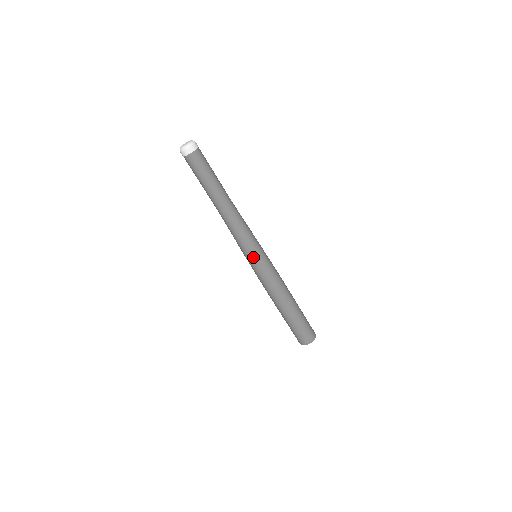
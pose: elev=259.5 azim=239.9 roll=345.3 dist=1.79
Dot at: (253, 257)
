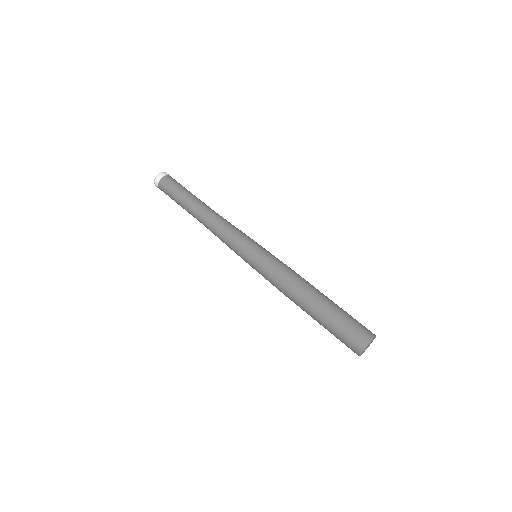
Dot at: (245, 259)
